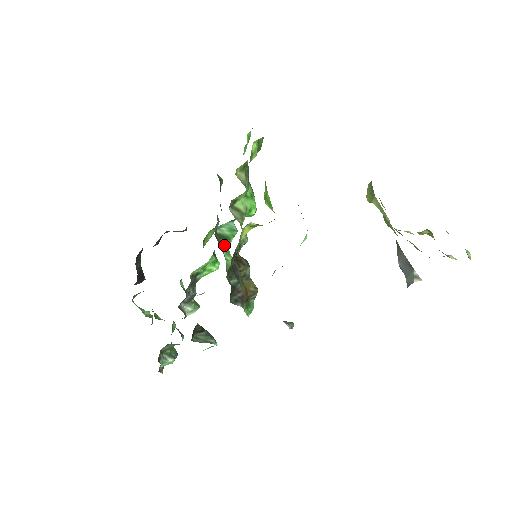
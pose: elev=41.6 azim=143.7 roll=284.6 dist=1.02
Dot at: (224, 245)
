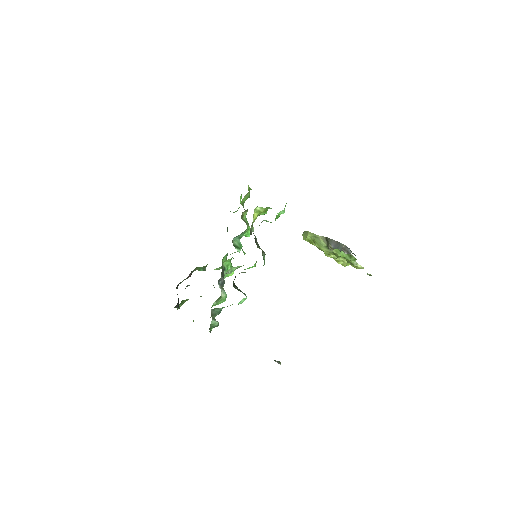
Dot at: occluded
